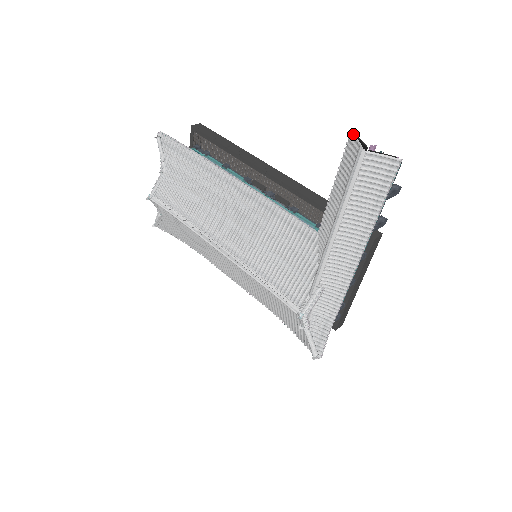
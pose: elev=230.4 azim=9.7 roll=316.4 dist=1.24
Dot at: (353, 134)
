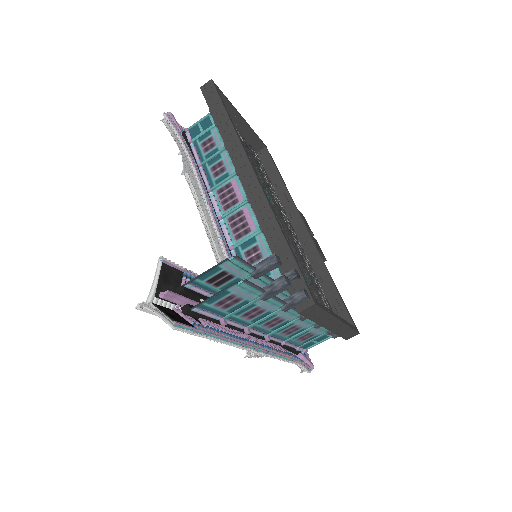
Dot at: (161, 261)
